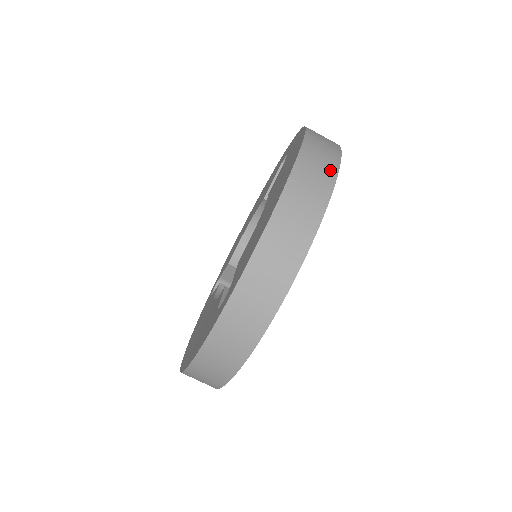
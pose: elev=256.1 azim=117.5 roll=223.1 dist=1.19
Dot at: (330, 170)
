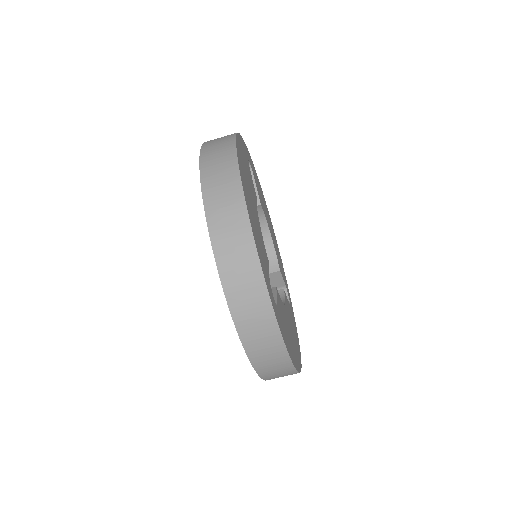
Dot at: (229, 157)
